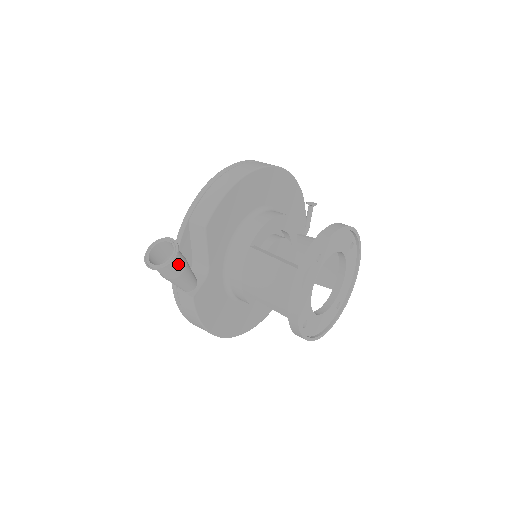
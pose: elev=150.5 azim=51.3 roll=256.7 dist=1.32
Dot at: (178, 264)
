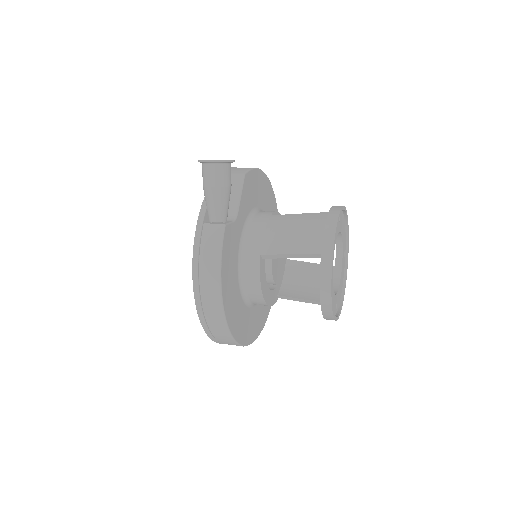
Dot at: (230, 174)
